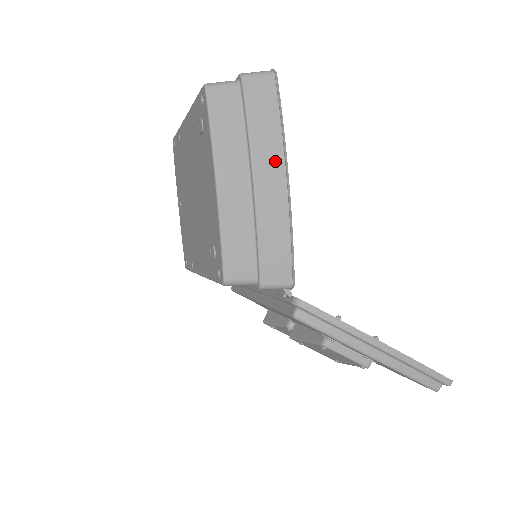
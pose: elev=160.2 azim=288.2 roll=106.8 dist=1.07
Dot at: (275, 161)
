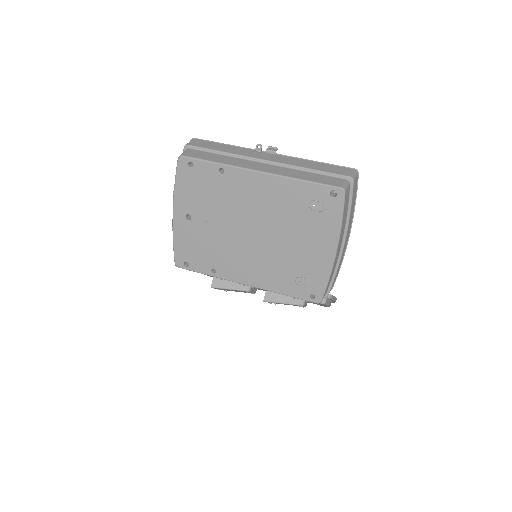
Dot at: (350, 228)
